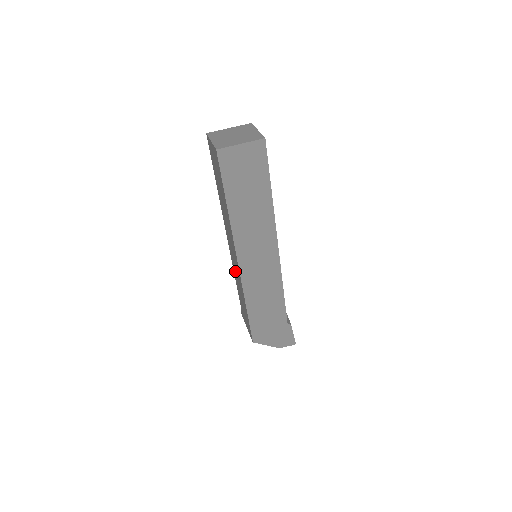
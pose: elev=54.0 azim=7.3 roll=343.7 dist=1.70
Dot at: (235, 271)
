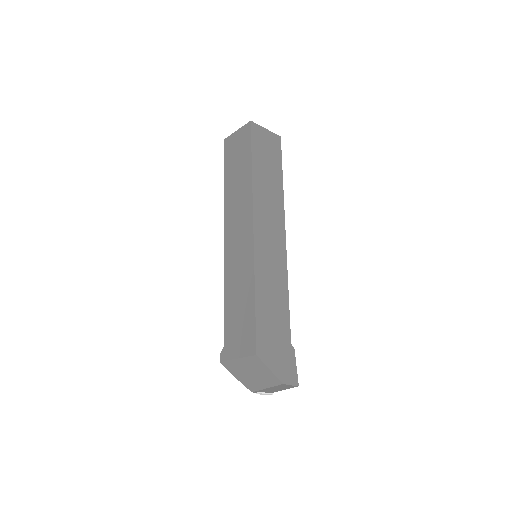
Dot at: (233, 269)
